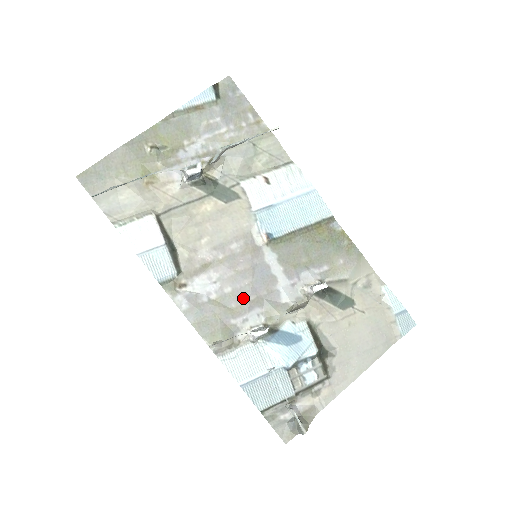
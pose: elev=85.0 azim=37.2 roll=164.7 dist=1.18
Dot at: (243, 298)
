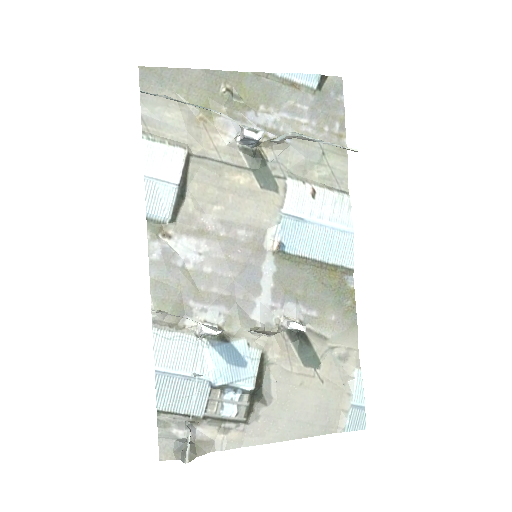
Dot at: (216, 287)
